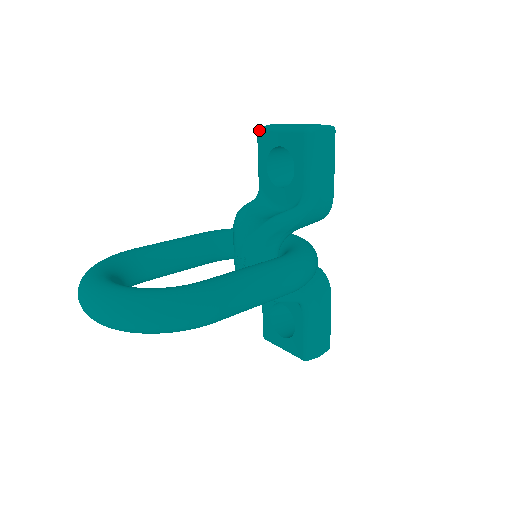
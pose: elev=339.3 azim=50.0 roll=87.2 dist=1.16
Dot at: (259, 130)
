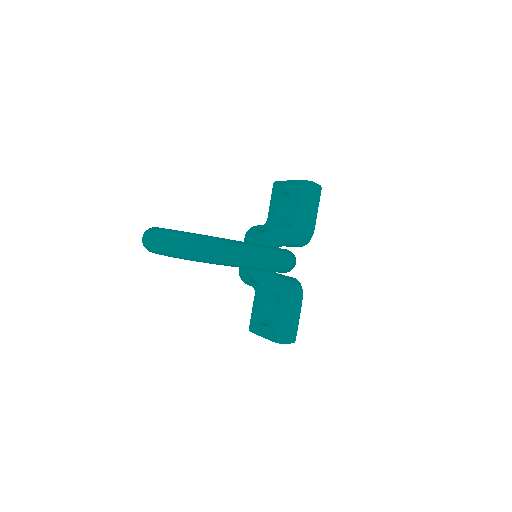
Dot at: (275, 182)
